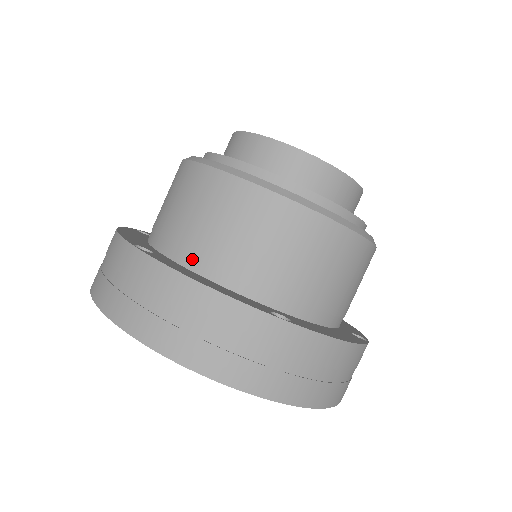
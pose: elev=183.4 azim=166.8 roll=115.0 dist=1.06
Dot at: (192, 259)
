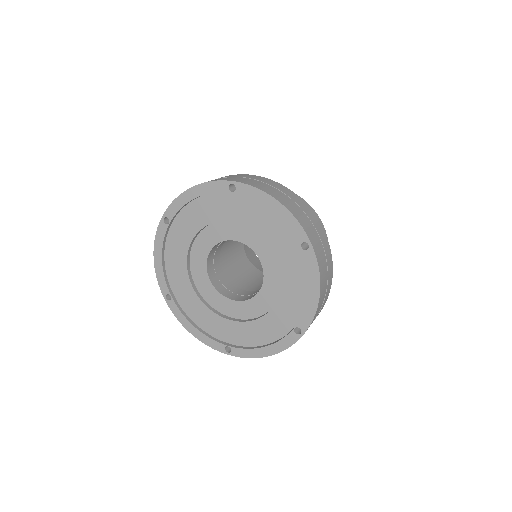
Dot at: occluded
